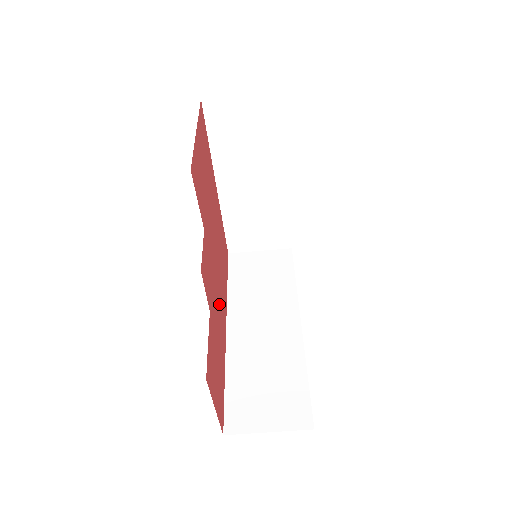
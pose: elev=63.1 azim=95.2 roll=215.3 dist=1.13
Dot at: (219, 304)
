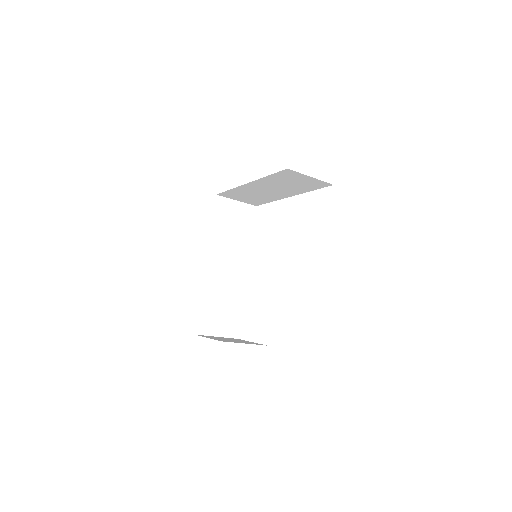
Dot at: occluded
